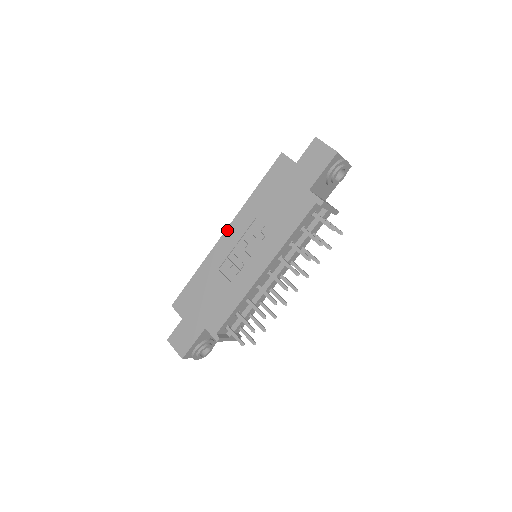
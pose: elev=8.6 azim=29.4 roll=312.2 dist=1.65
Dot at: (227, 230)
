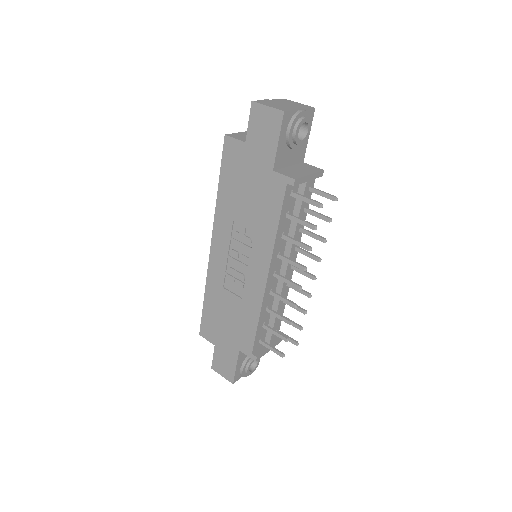
Dot at: (212, 243)
